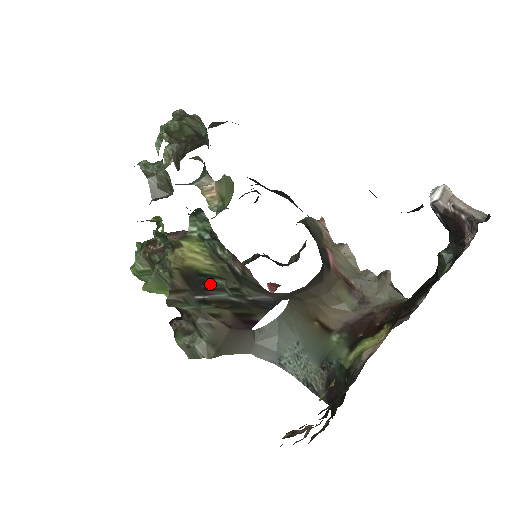
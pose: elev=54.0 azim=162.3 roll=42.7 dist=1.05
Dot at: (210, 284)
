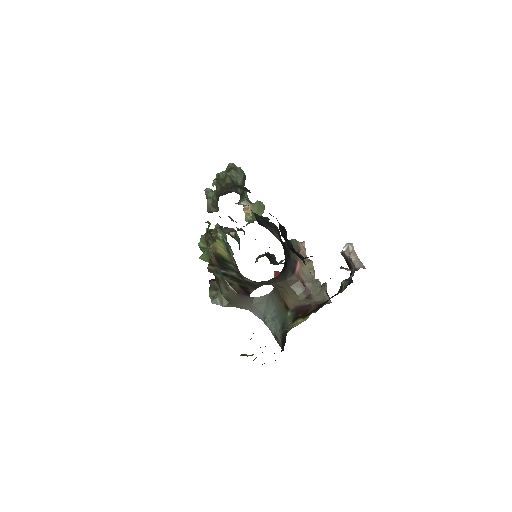
Dot at: (228, 266)
